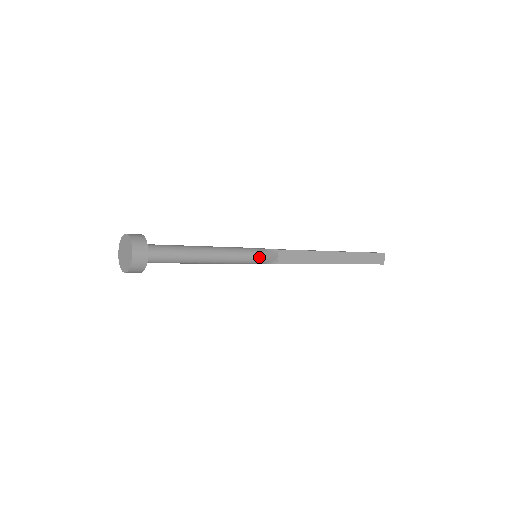
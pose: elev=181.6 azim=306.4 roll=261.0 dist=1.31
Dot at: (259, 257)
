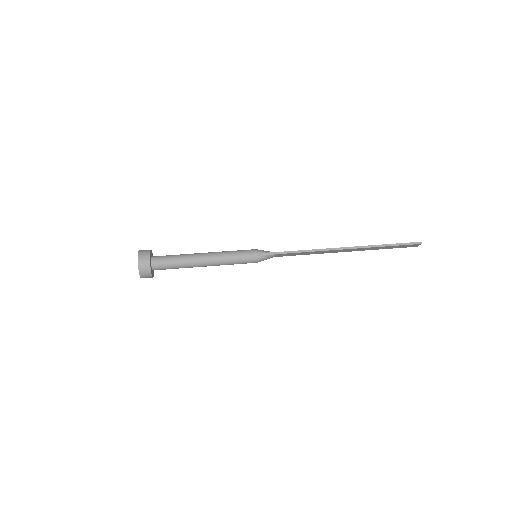
Dot at: (255, 262)
